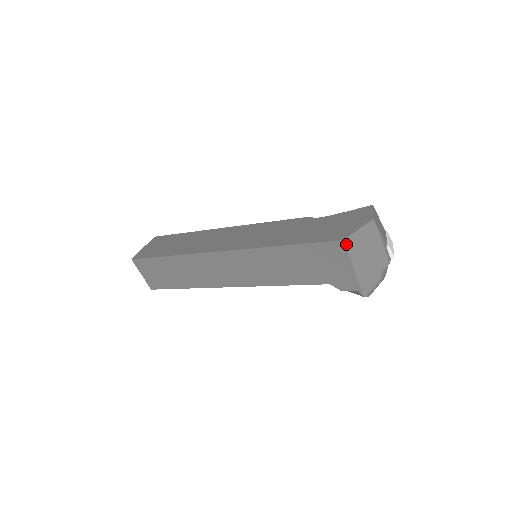
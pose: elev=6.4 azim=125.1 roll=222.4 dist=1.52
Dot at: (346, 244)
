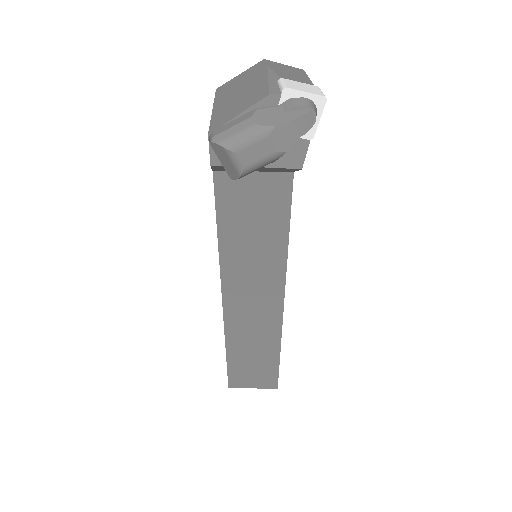
Dot at: (217, 92)
